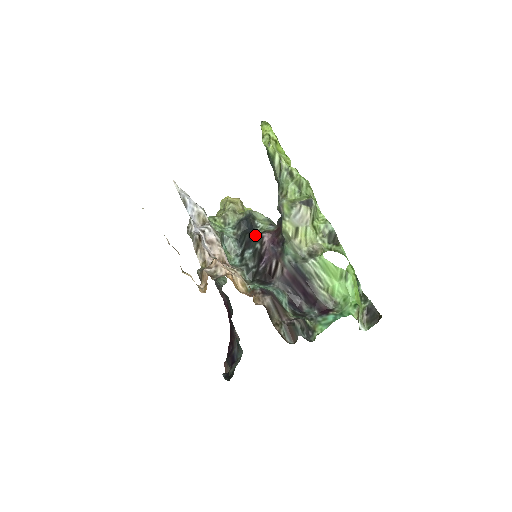
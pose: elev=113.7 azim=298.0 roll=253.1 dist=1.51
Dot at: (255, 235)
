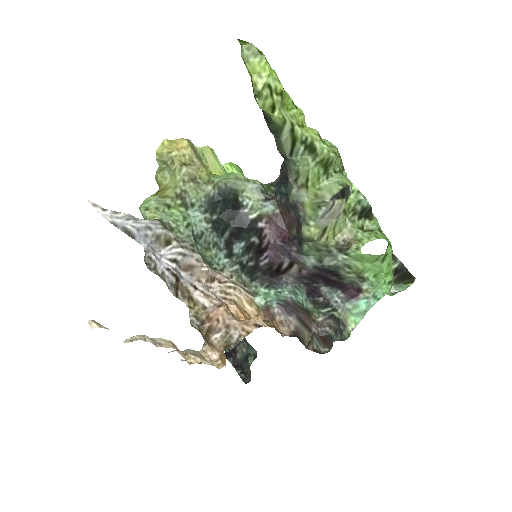
Dot at: (246, 224)
